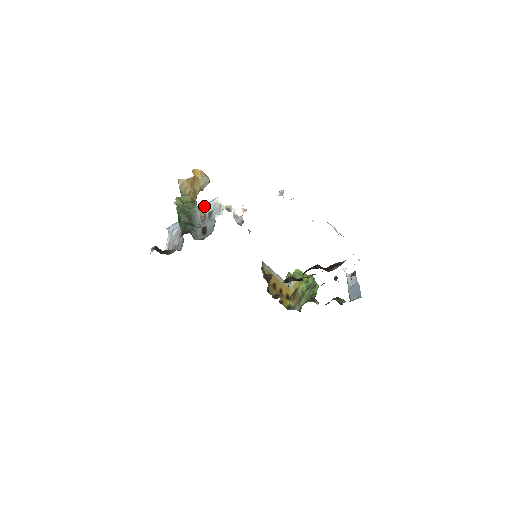
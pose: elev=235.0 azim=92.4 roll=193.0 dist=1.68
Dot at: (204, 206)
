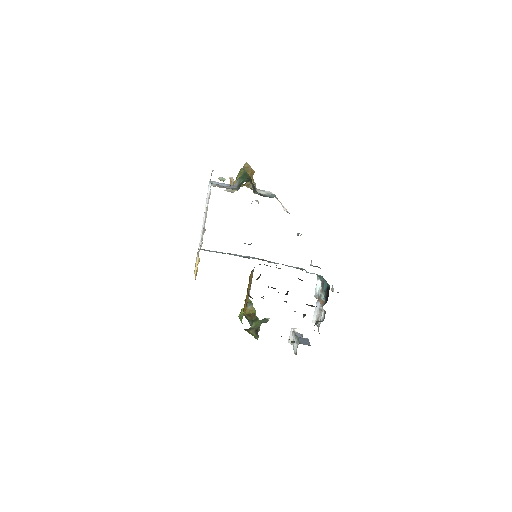
Dot at: (258, 189)
